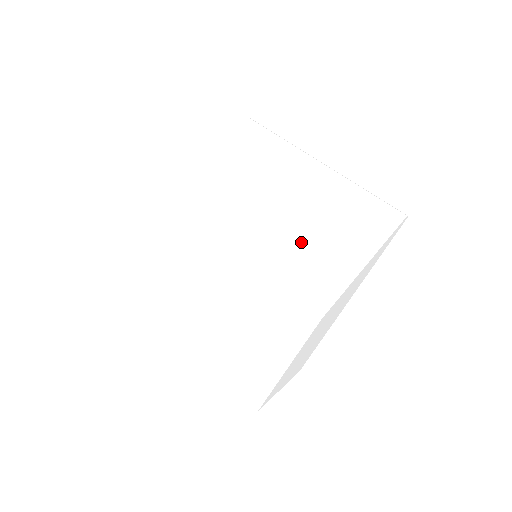
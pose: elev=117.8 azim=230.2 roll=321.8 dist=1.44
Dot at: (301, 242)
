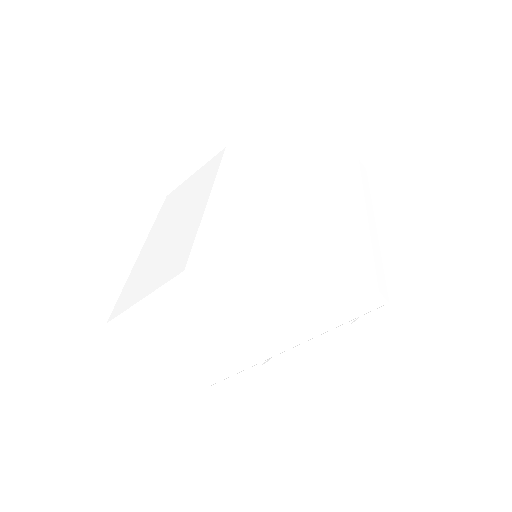
Dot at: (258, 231)
